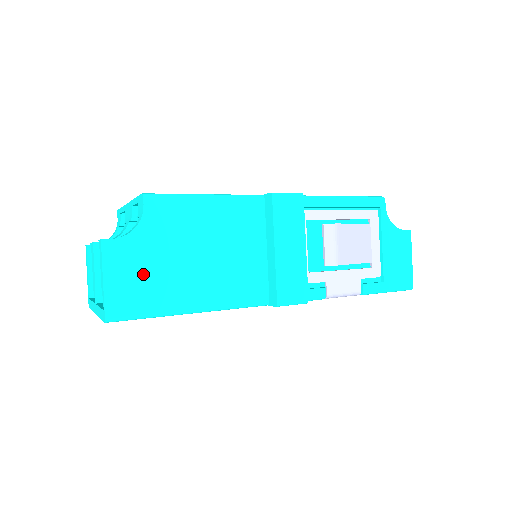
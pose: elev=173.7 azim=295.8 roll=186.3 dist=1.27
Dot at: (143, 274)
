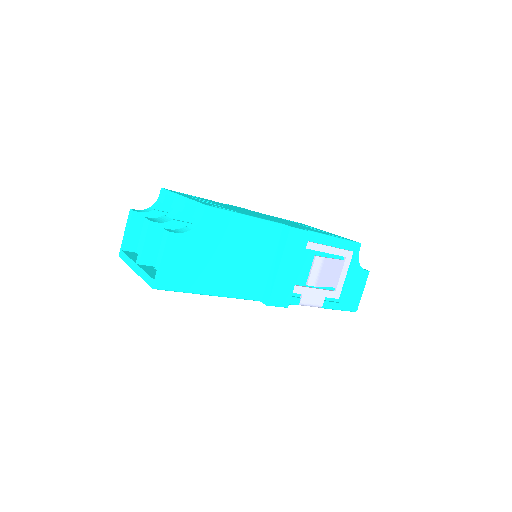
Dot at: (188, 262)
